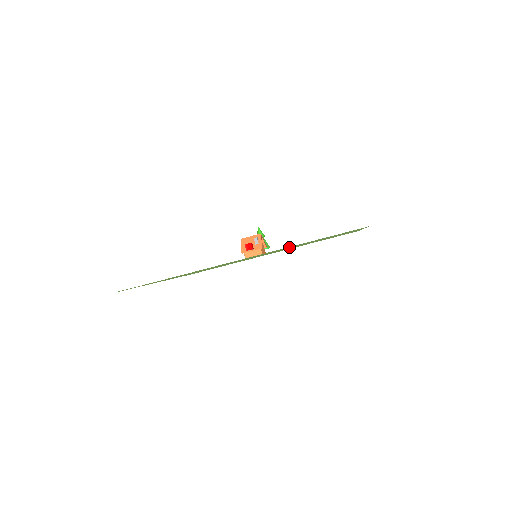
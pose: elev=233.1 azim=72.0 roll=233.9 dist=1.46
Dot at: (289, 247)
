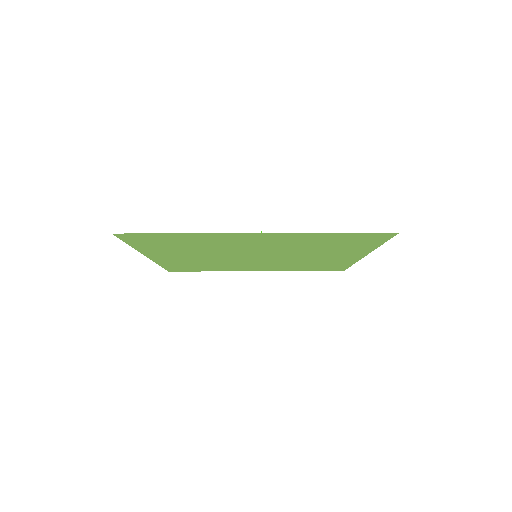
Dot at: (307, 242)
